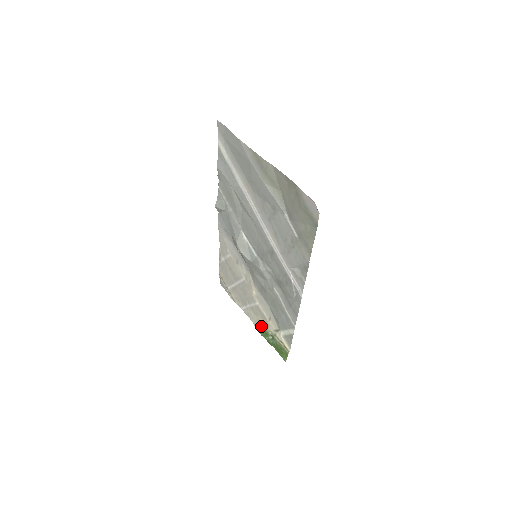
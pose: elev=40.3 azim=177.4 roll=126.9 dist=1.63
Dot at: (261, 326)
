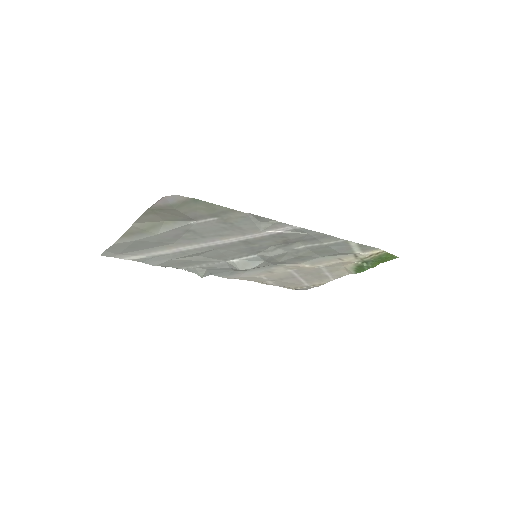
Dot at: (352, 269)
